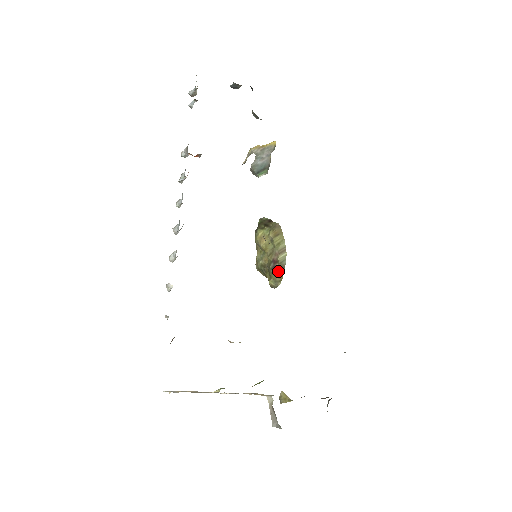
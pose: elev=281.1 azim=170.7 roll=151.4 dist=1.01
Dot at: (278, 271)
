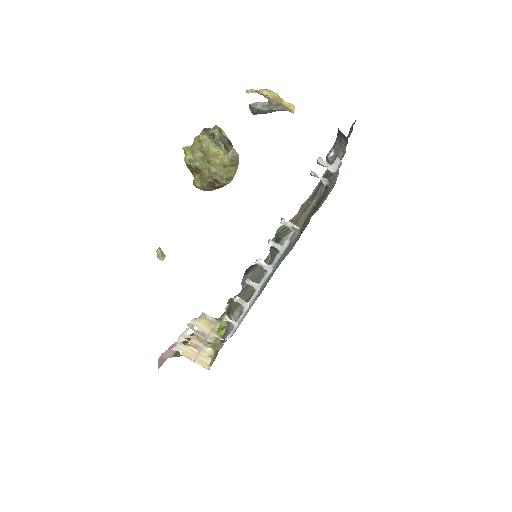
Dot at: (214, 187)
